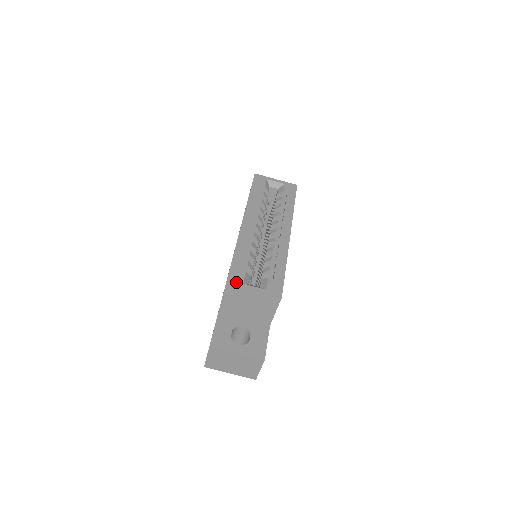
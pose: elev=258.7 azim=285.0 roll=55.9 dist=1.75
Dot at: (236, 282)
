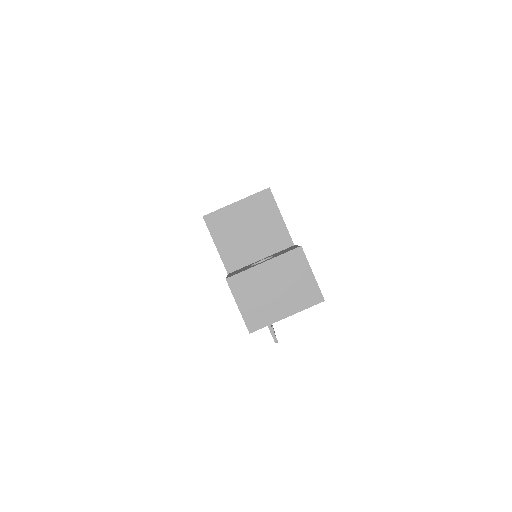
Dot at: (214, 212)
